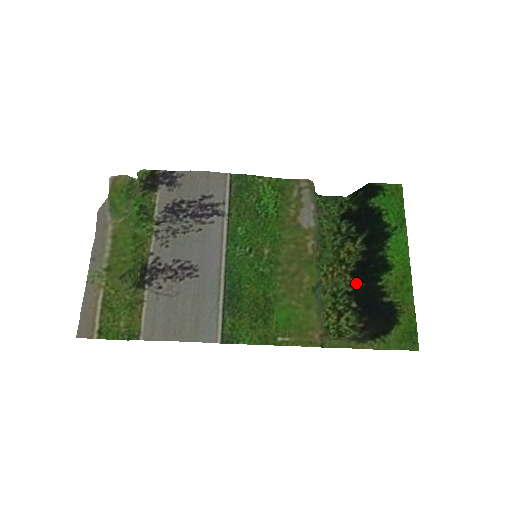
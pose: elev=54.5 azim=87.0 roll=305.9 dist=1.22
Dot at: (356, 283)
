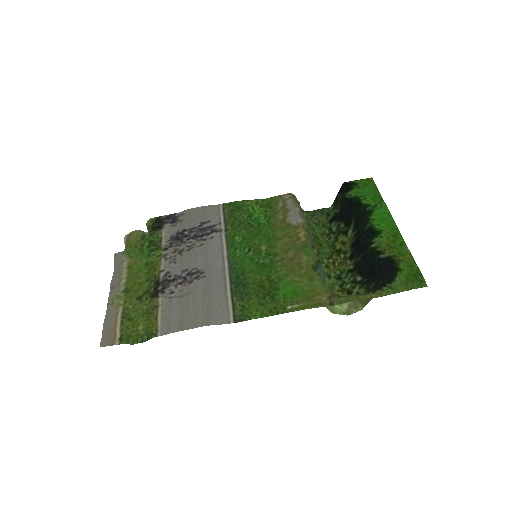
Dot at: (355, 260)
